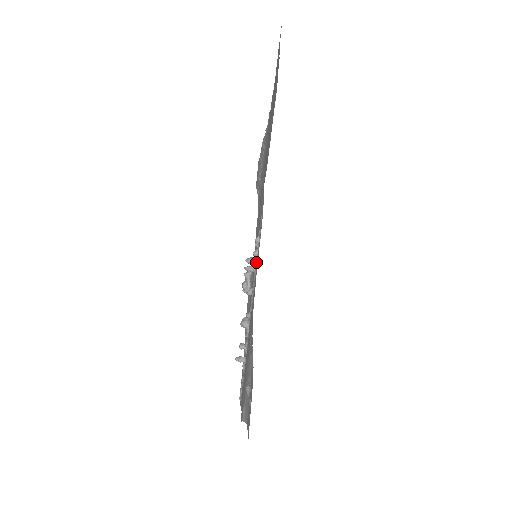
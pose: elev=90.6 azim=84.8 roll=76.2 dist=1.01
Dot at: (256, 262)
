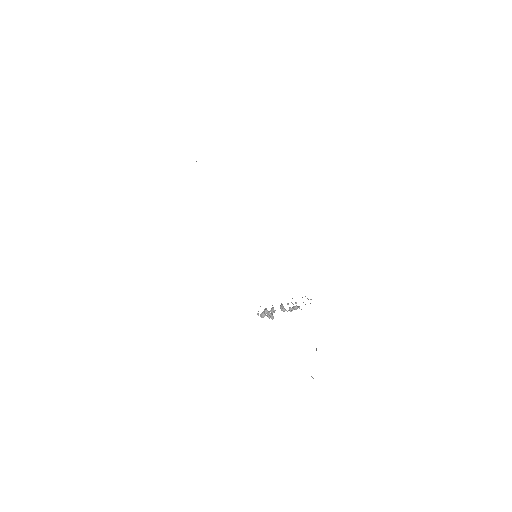
Dot at: occluded
